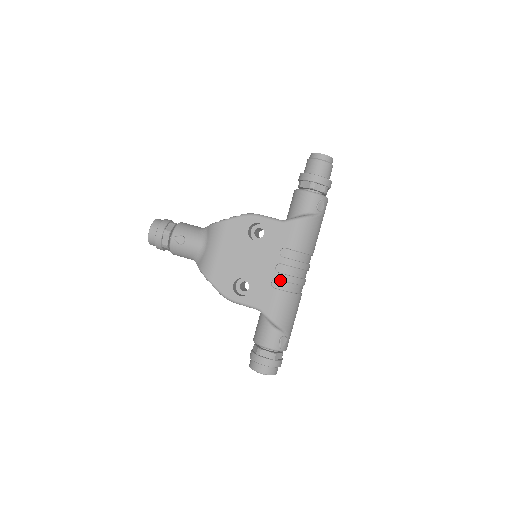
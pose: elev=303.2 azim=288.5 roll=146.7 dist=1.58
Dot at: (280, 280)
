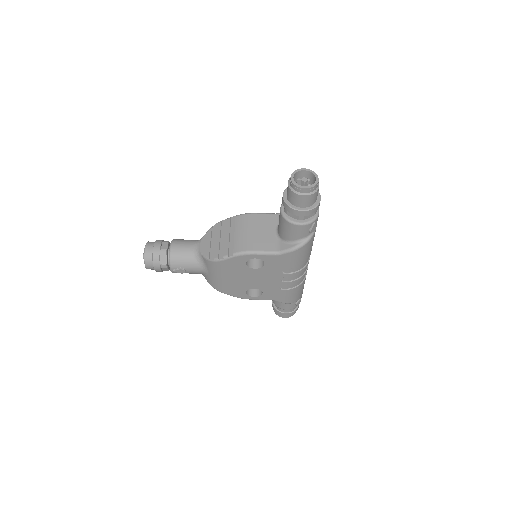
Dot at: (287, 285)
